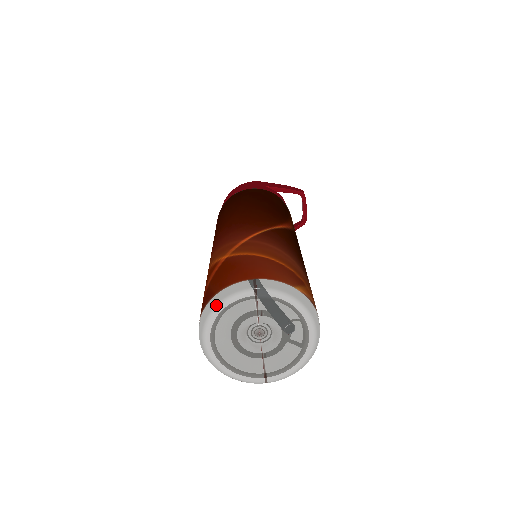
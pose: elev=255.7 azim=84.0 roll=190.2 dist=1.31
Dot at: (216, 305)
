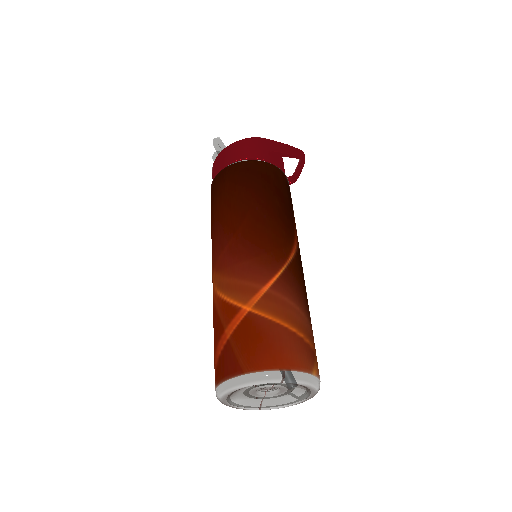
Dot at: (244, 384)
